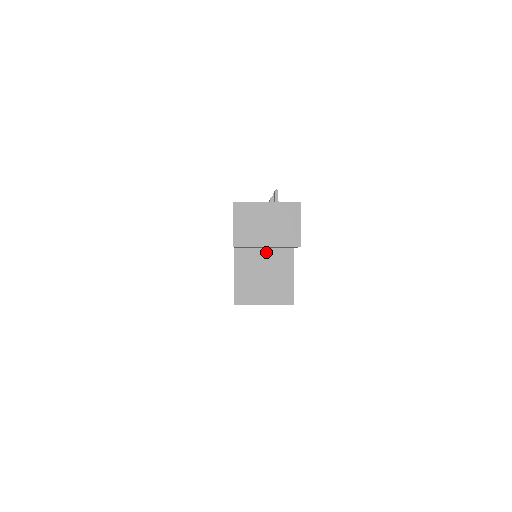
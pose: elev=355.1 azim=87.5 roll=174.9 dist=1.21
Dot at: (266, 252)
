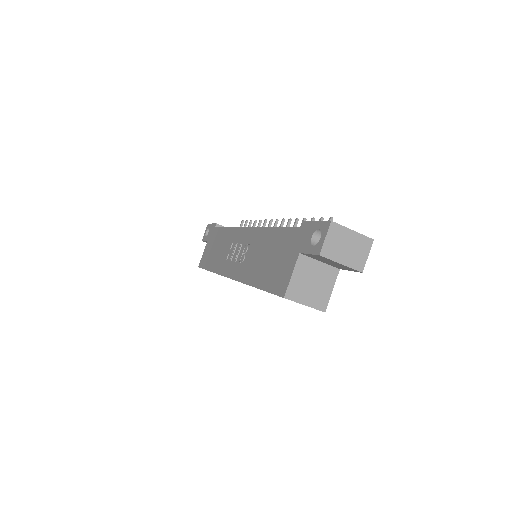
Dot at: (321, 265)
